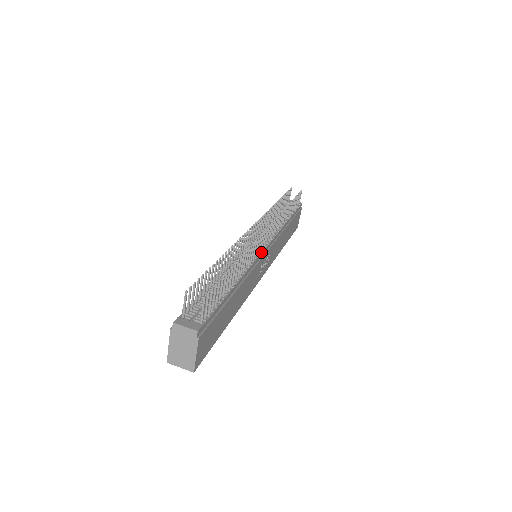
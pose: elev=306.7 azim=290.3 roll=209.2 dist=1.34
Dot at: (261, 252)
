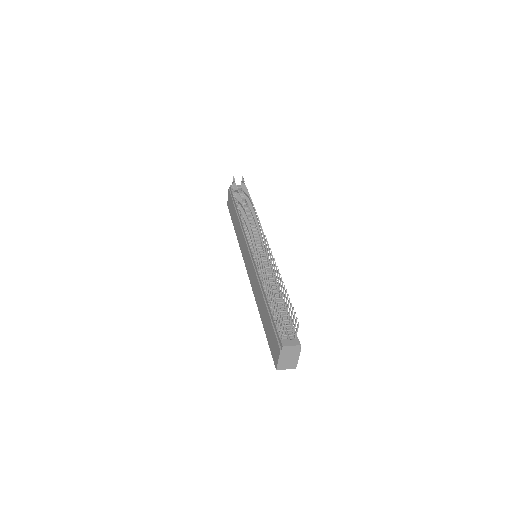
Dot at: occluded
